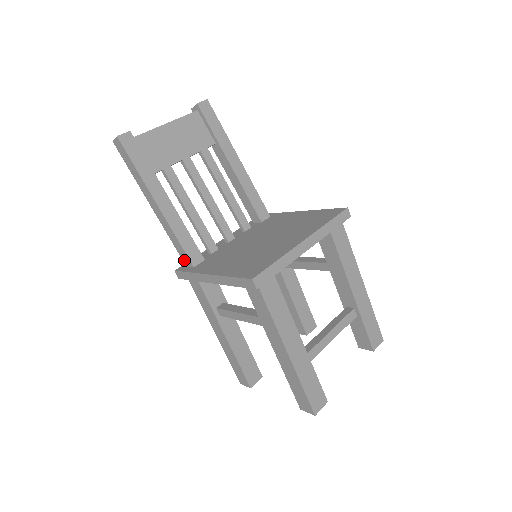
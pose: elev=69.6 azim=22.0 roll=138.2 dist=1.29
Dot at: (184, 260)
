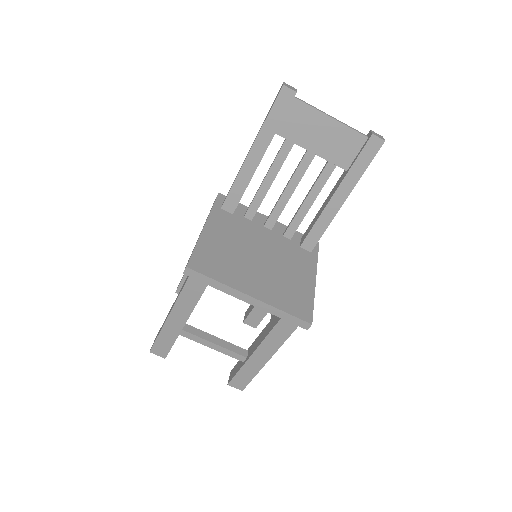
Dot at: occluded
